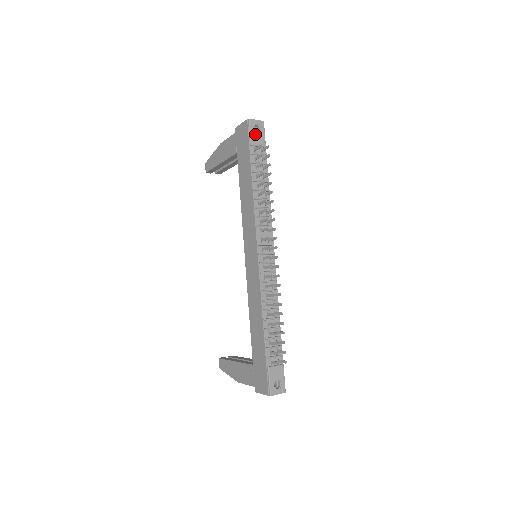
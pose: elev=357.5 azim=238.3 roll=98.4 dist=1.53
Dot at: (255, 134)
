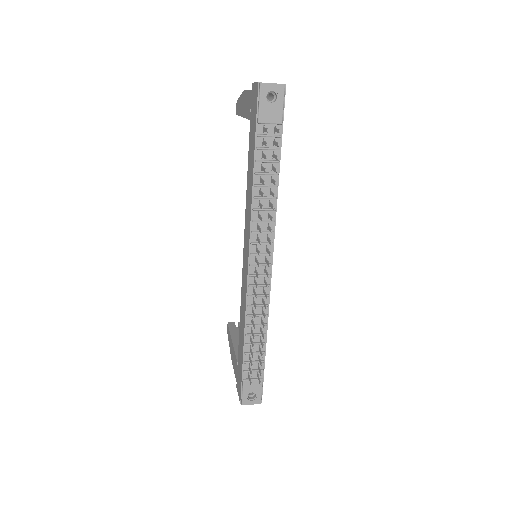
Dot at: (267, 106)
